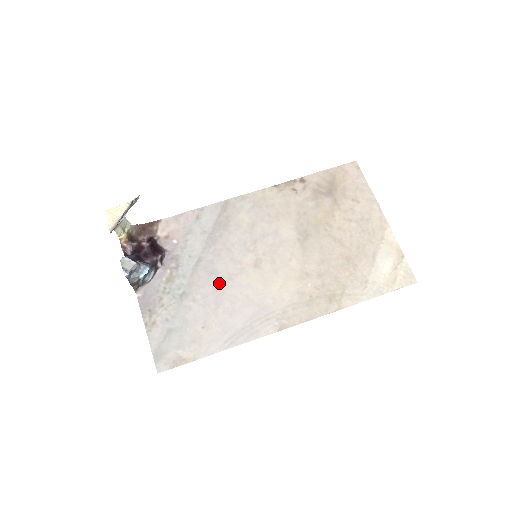
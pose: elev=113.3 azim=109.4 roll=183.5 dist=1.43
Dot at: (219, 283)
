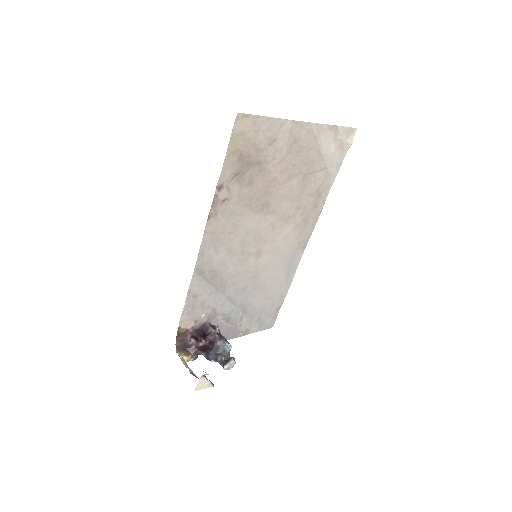
Dot at: (253, 286)
